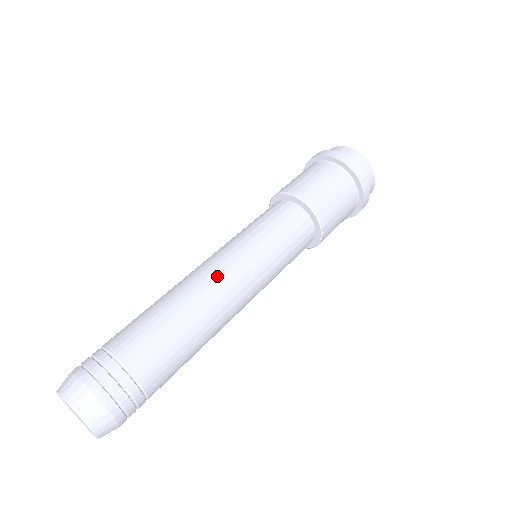
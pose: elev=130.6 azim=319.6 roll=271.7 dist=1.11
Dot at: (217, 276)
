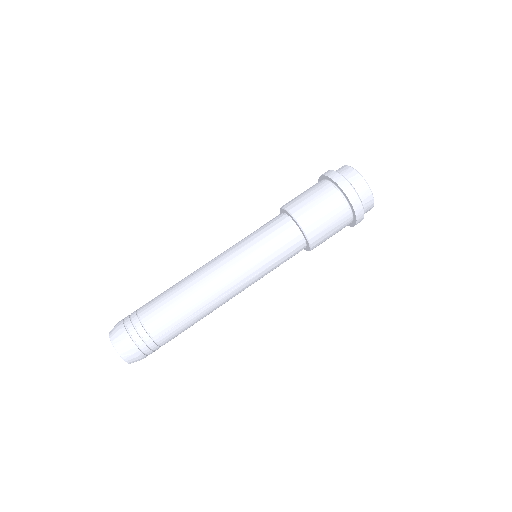
Dot at: (223, 285)
